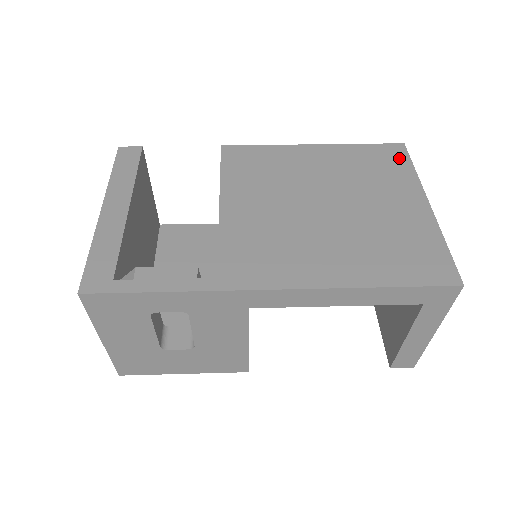
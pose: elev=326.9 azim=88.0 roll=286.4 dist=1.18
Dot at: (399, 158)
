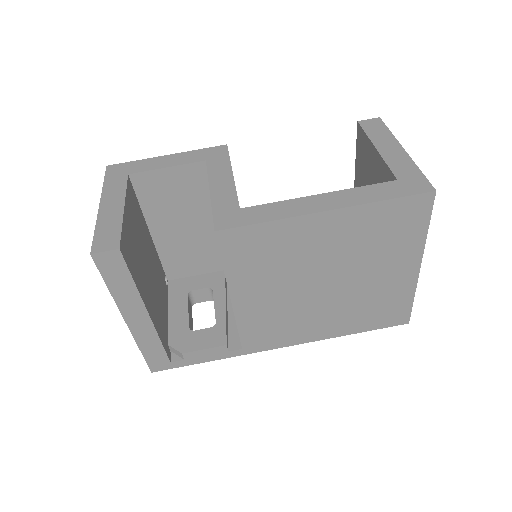
Dot at: (419, 217)
